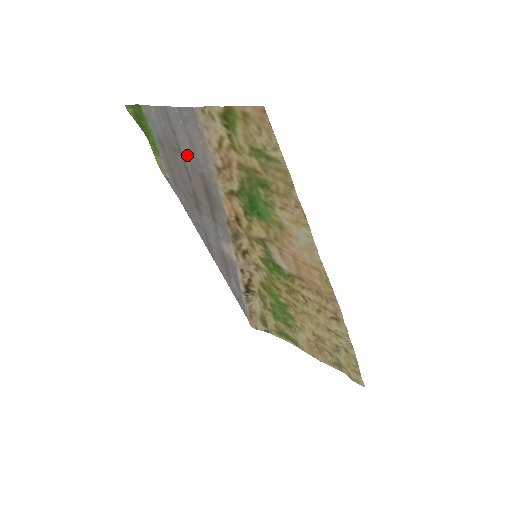
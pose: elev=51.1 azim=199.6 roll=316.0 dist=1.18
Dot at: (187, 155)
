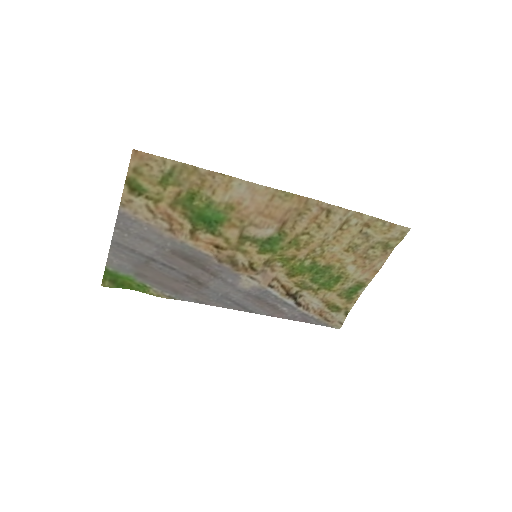
Dot at: (153, 253)
